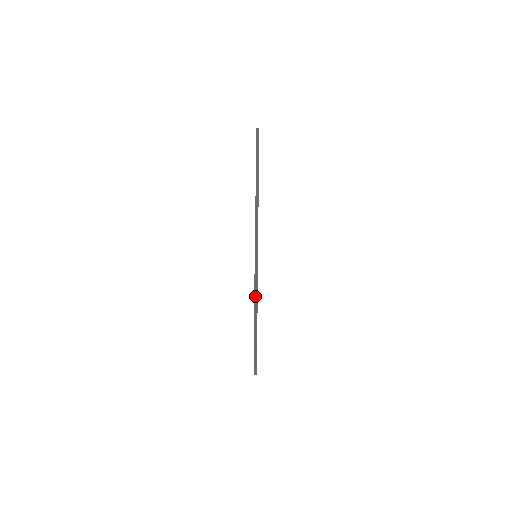
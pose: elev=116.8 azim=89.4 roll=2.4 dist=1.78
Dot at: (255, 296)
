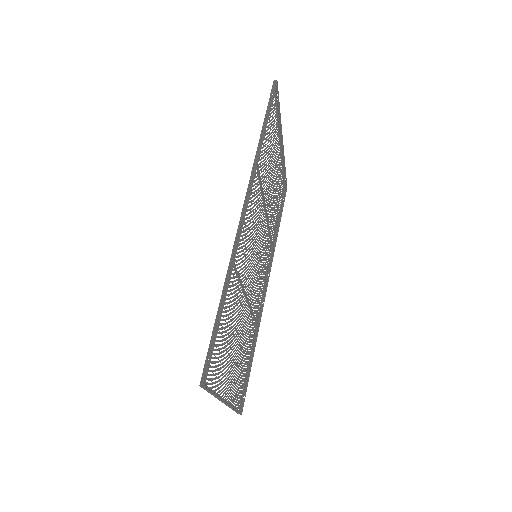
Dot at: (218, 311)
